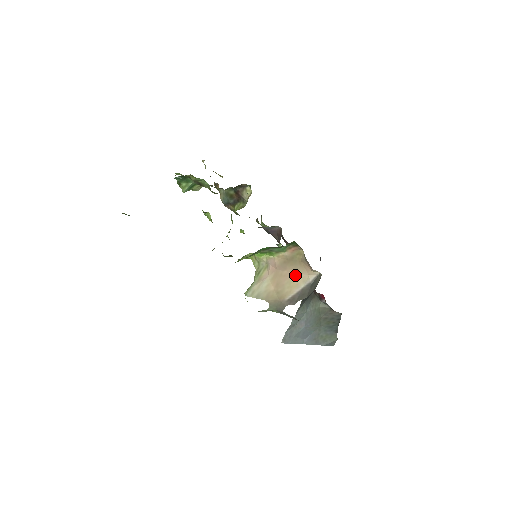
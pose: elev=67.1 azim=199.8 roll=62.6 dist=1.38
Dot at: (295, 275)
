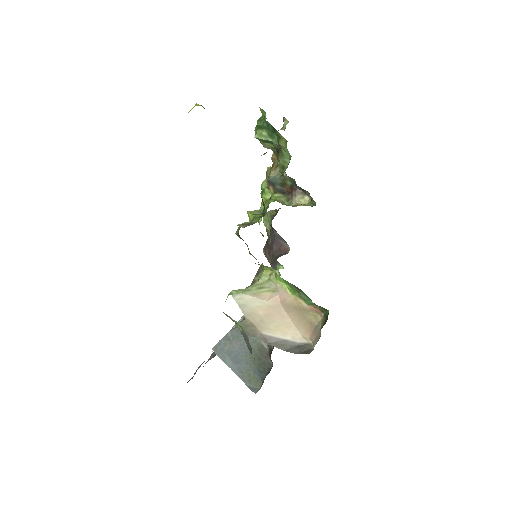
Dot at: (291, 324)
